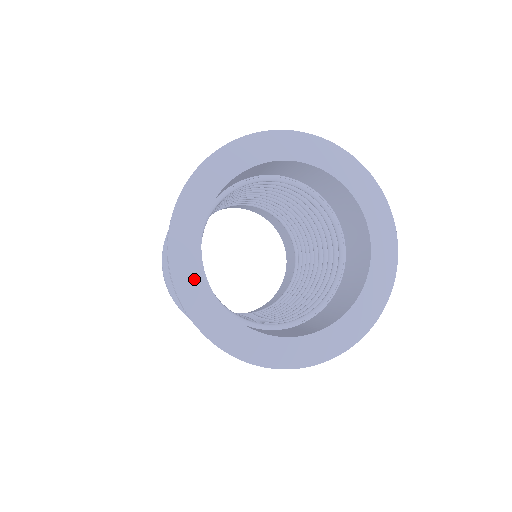
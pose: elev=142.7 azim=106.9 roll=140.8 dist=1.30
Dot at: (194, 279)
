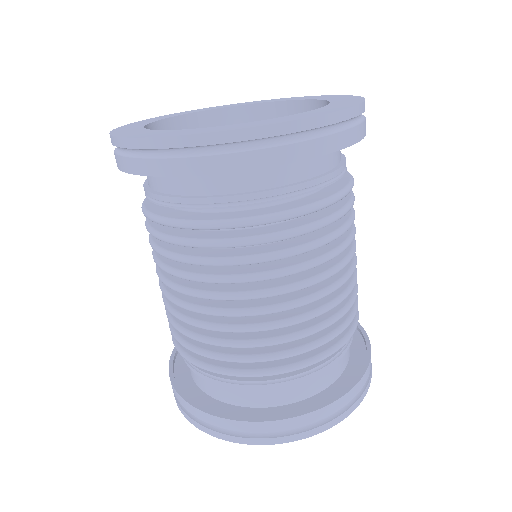
Dot at: occluded
